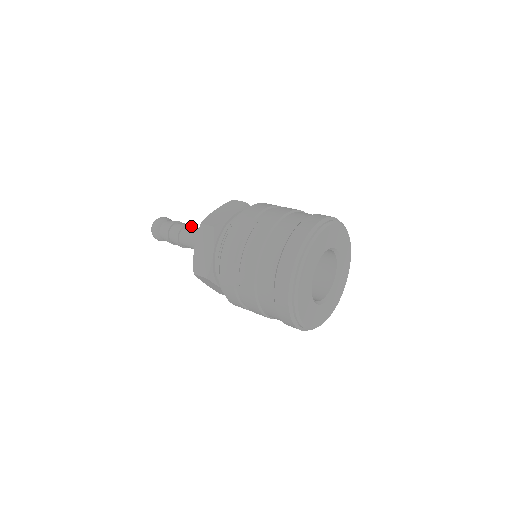
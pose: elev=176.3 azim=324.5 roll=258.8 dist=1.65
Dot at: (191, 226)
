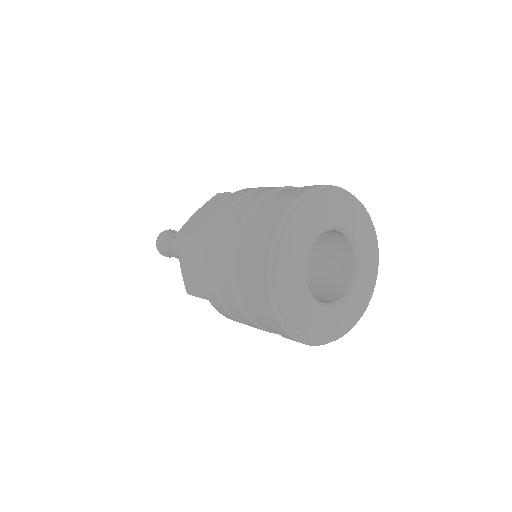
Dot at: occluded
